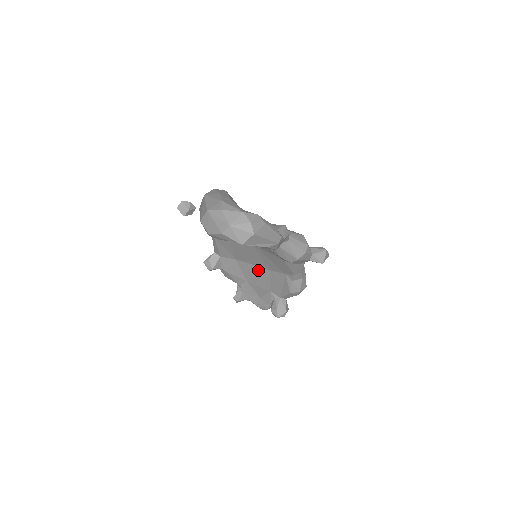
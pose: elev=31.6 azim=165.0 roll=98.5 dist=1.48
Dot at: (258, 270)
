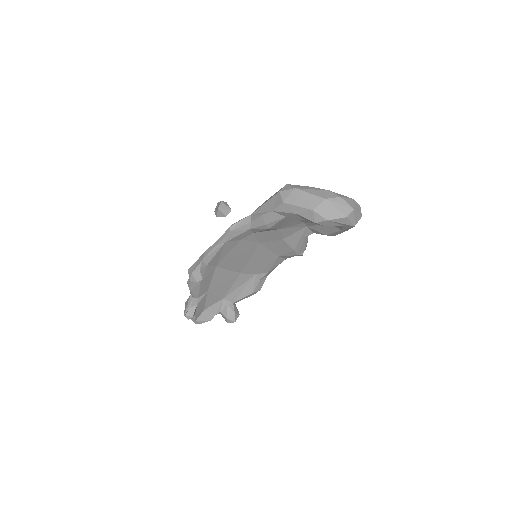
Dot at: (229, 275)
